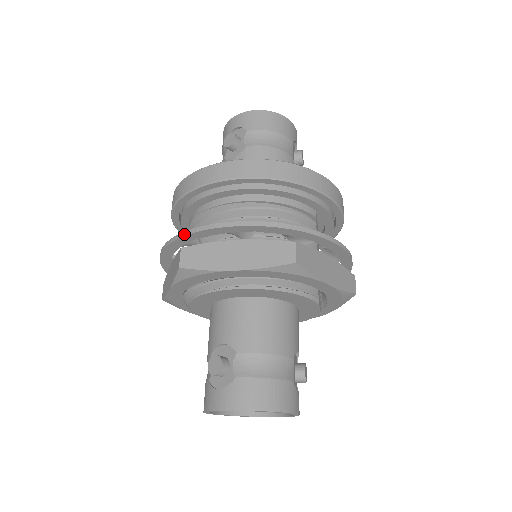
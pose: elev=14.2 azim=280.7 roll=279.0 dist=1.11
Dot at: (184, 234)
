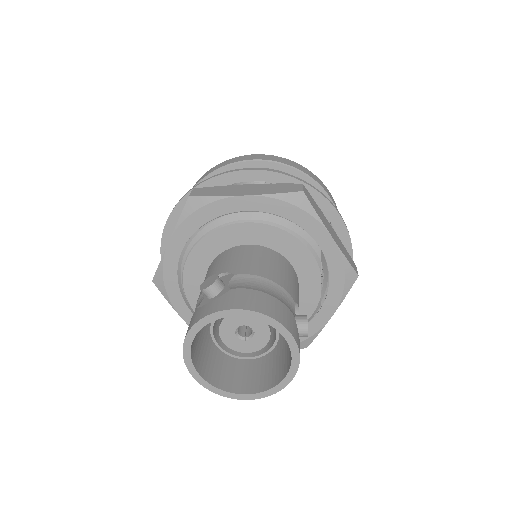
Dot at: (197, 185)
